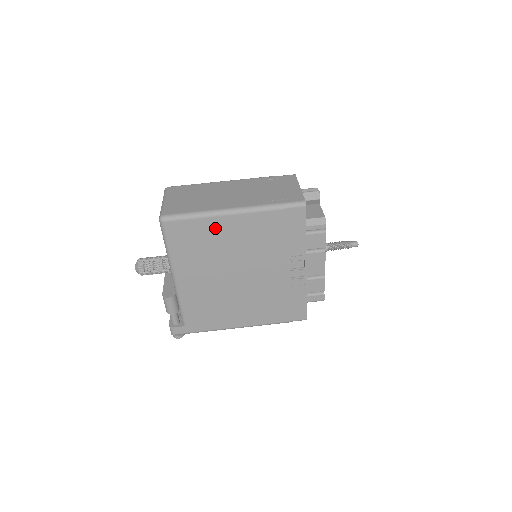
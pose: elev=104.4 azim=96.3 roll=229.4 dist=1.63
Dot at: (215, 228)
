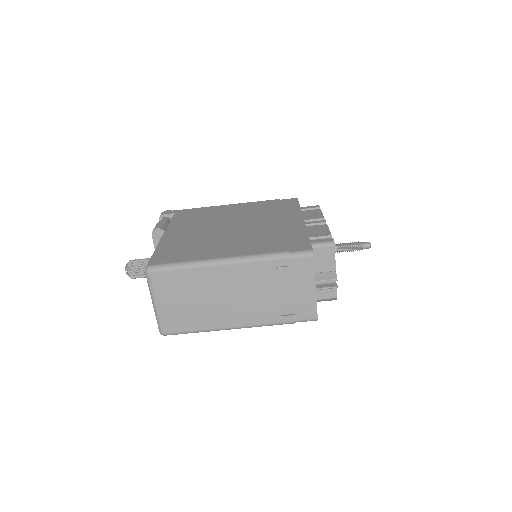
Dot at: occluded
